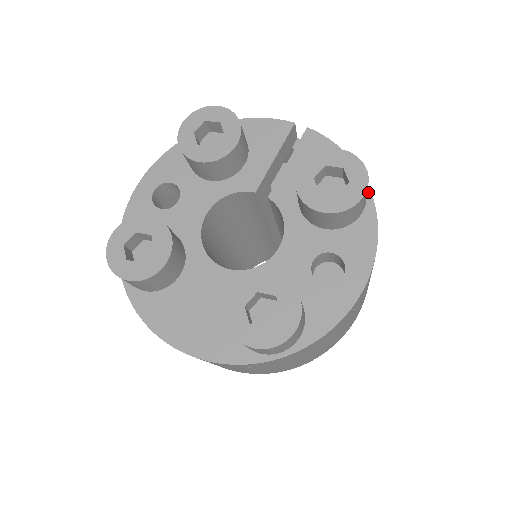
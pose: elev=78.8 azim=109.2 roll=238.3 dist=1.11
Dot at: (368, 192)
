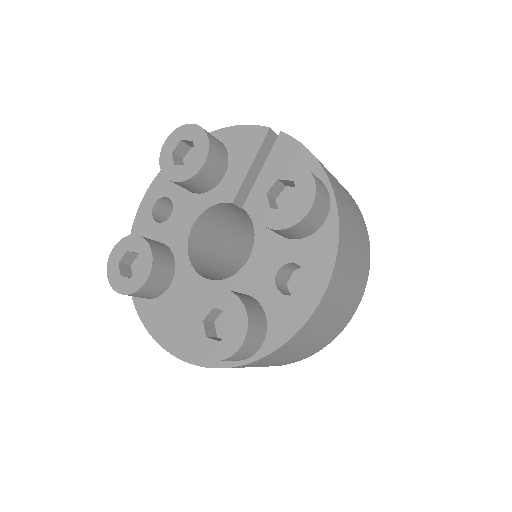
Dot at: (332, 198)
